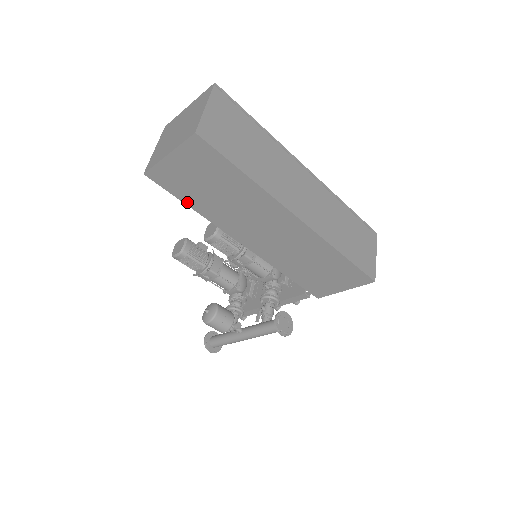
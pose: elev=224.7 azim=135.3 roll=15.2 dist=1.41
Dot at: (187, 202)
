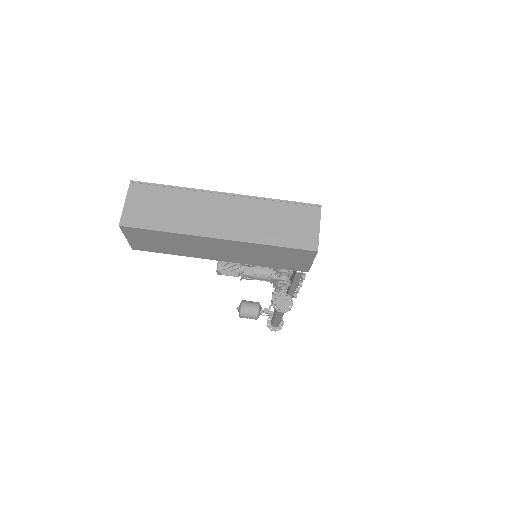
Dot at: (166, 253)
